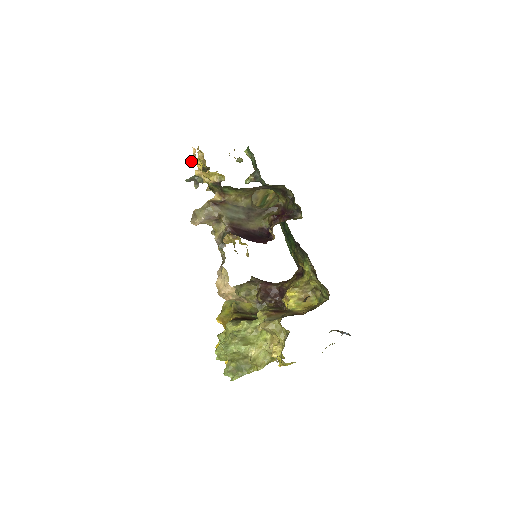
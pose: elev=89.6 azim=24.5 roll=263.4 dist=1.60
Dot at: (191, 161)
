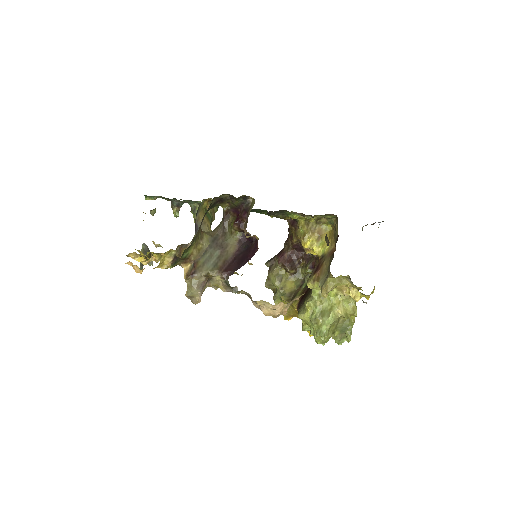
Dot at: (138, 272)
